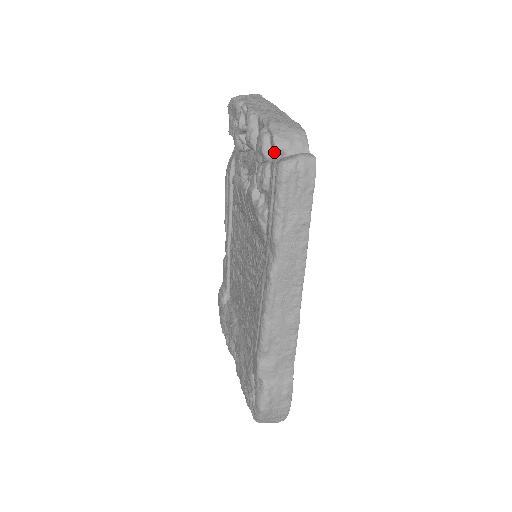
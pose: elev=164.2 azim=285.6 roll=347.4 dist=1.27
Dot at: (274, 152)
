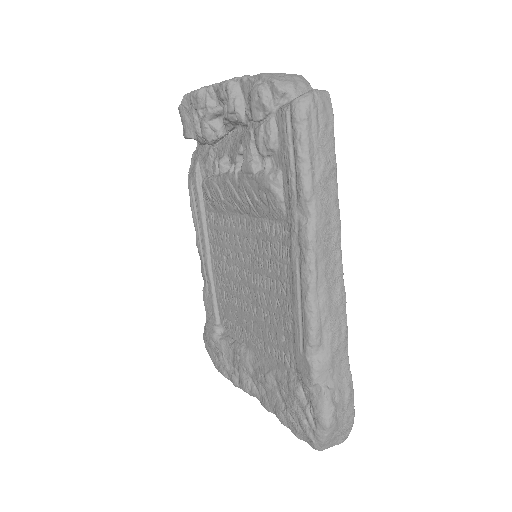
Dot at: (278, 99)
